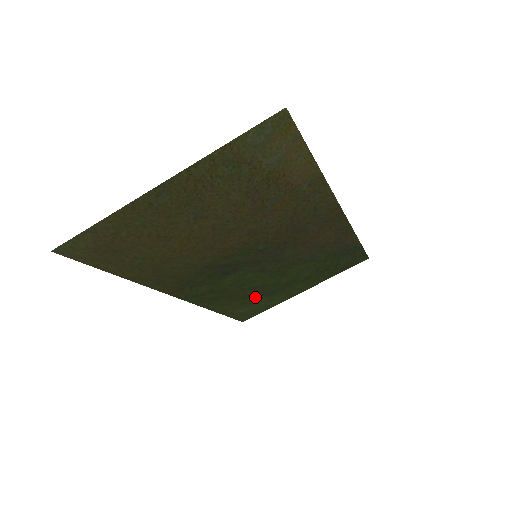
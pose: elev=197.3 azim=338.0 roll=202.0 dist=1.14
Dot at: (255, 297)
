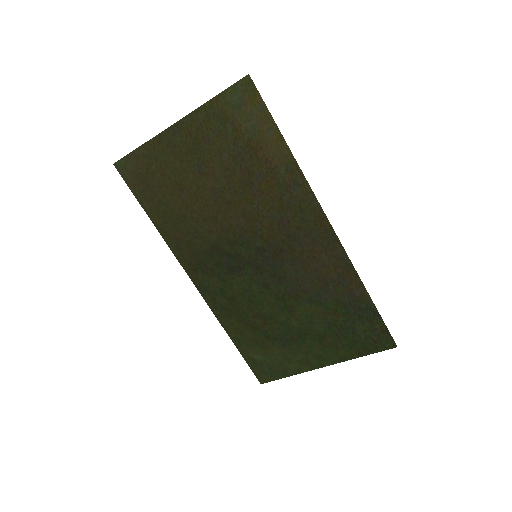
Dot at: (267, 337)
